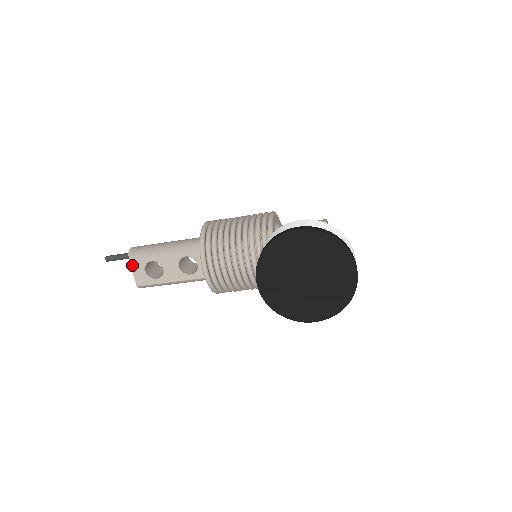
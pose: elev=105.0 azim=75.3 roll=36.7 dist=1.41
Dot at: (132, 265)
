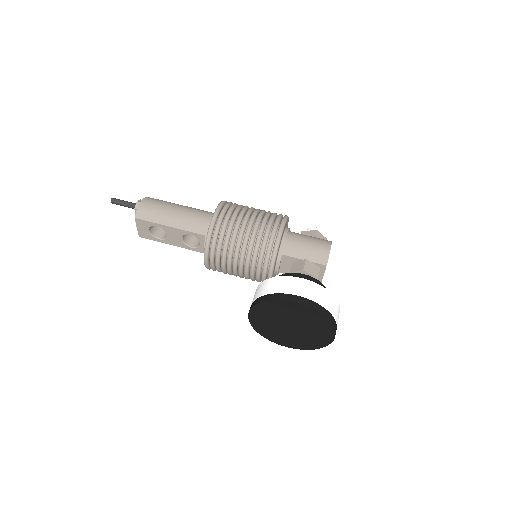
Dot at: (137, 222)
